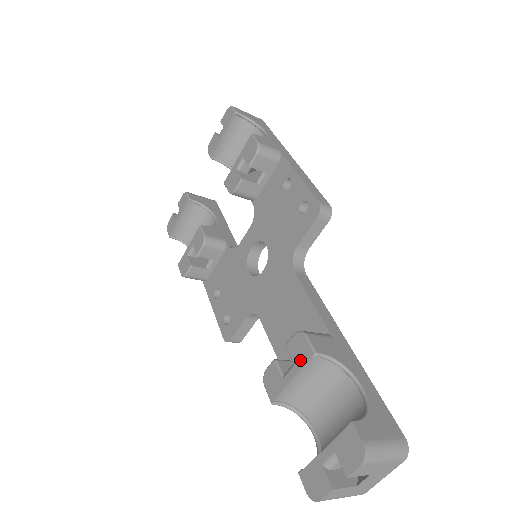
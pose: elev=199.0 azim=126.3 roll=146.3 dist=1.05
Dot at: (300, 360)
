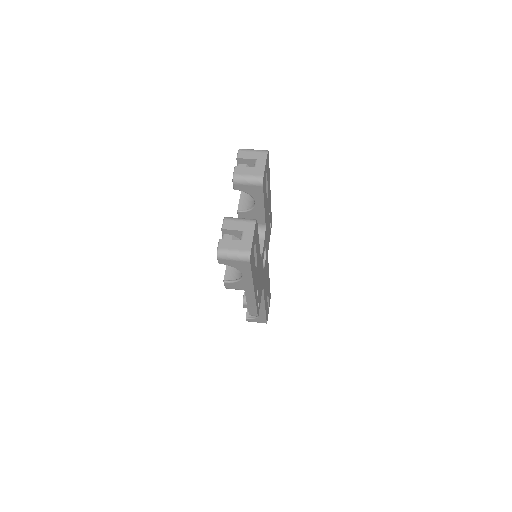
Dot at: occluded
